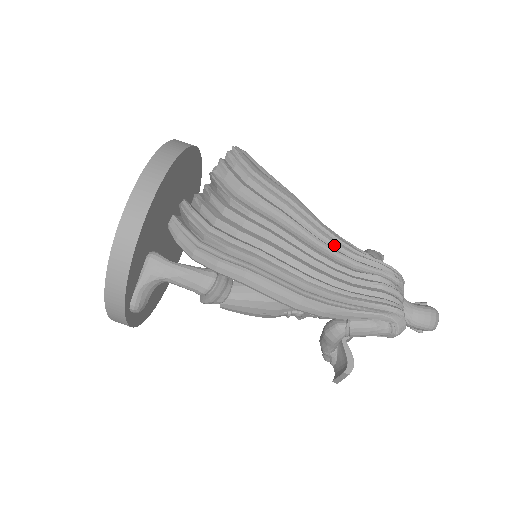
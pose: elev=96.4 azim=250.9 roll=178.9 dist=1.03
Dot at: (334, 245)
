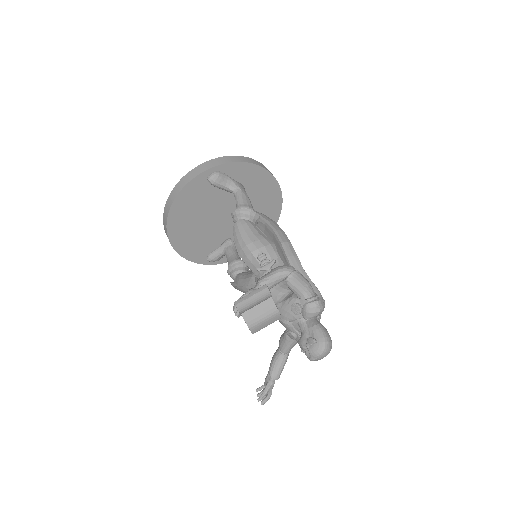
Dot at: occluded
